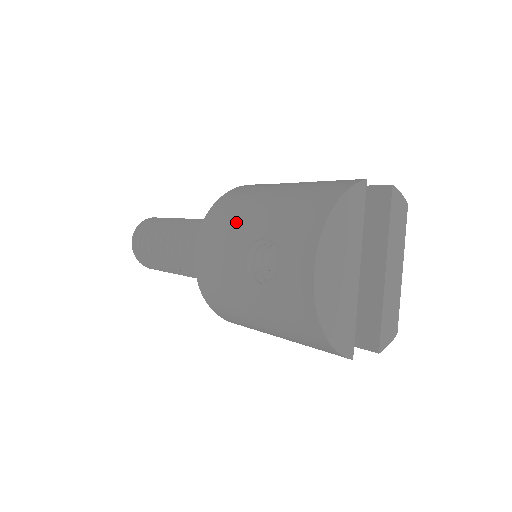
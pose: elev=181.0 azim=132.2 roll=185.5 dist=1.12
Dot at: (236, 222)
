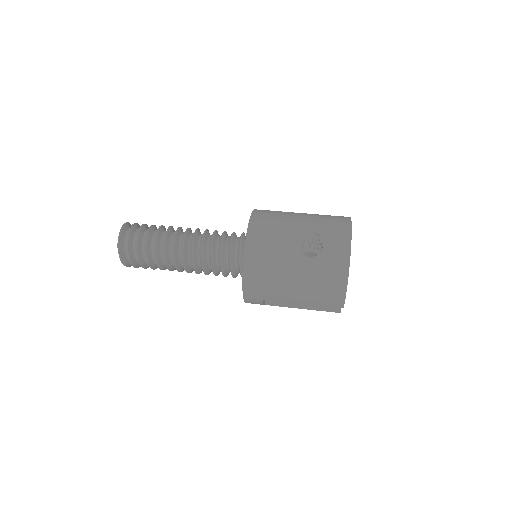
Dot at: (283, 224)
